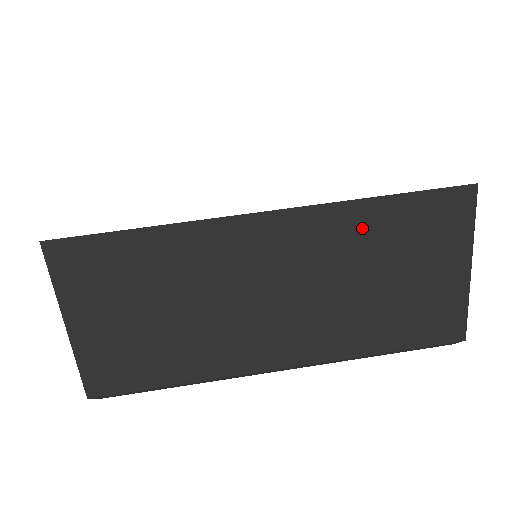
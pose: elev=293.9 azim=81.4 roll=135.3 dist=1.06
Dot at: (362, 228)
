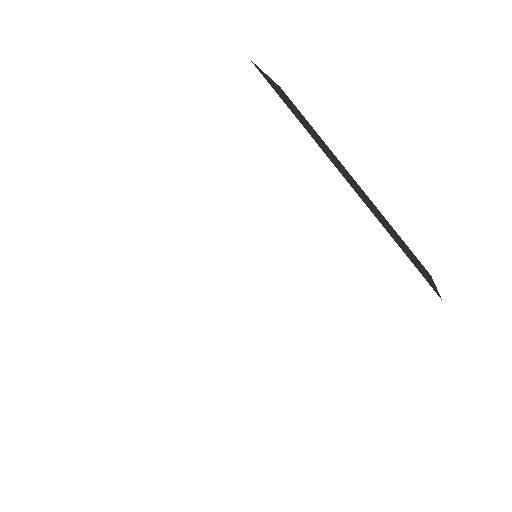
Dot at: occluded
